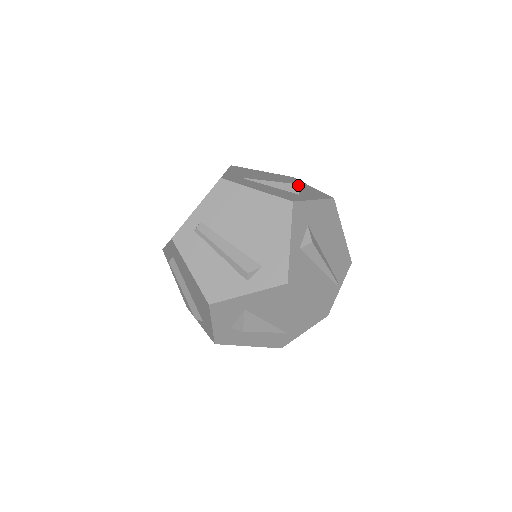
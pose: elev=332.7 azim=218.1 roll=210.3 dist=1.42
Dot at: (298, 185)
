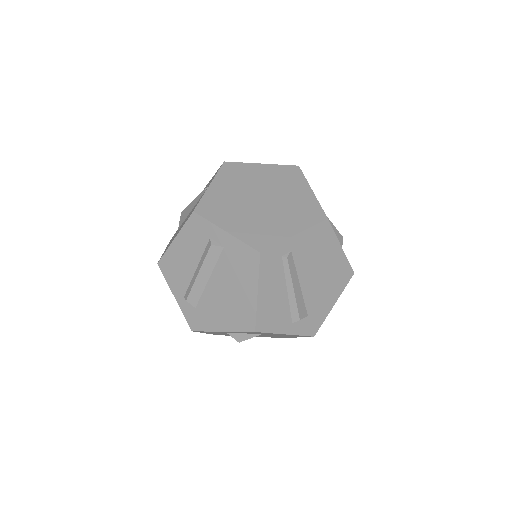
Dot at: occluded
